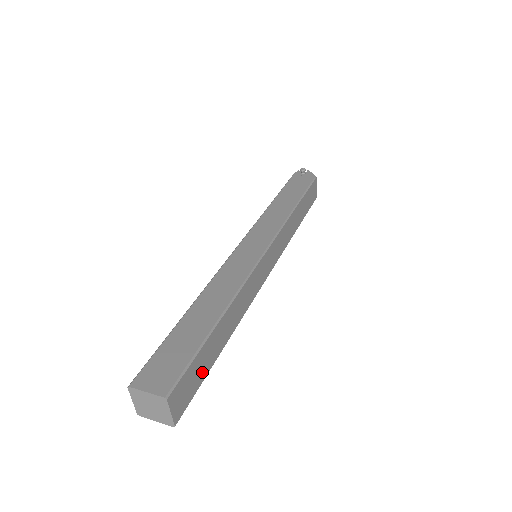
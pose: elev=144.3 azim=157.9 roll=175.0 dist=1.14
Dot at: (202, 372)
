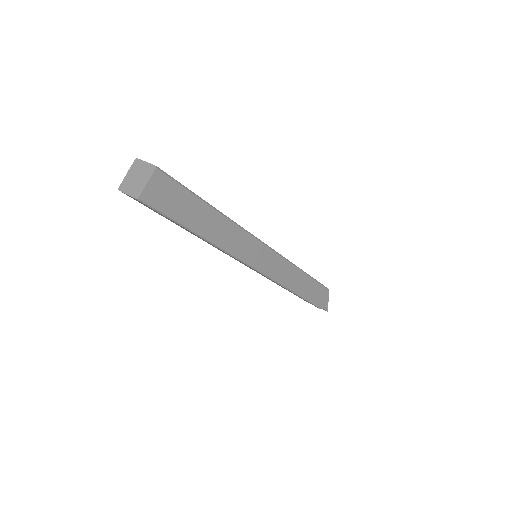
Dot at: occluded
